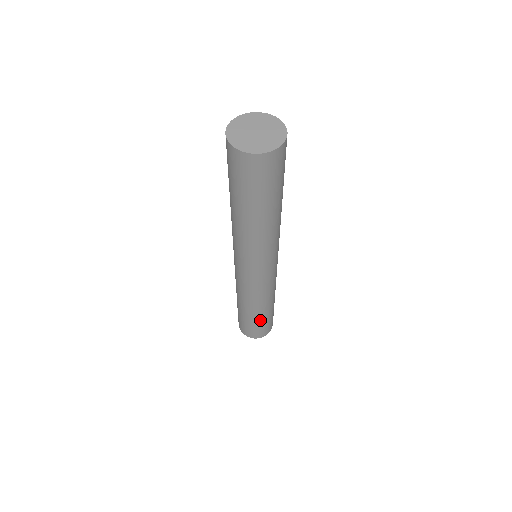
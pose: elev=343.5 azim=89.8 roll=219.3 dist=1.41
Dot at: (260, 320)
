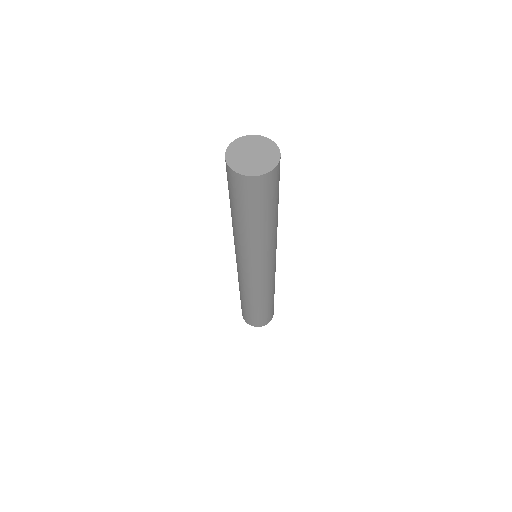
Dot at: (273, 301)
